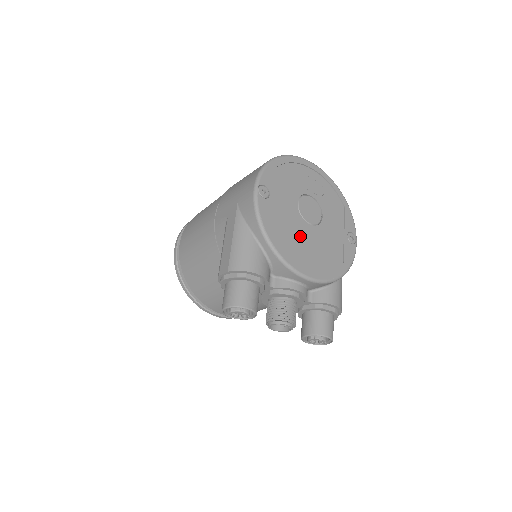
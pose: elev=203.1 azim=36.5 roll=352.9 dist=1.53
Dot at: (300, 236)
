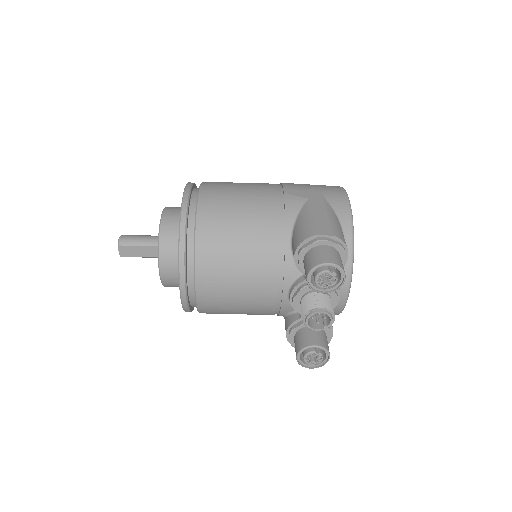
Dot at: occluded
